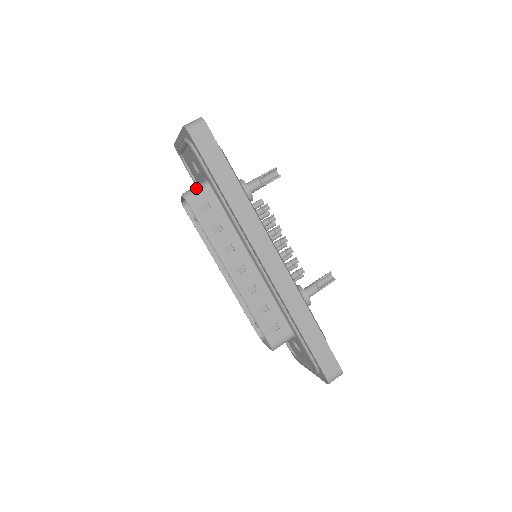
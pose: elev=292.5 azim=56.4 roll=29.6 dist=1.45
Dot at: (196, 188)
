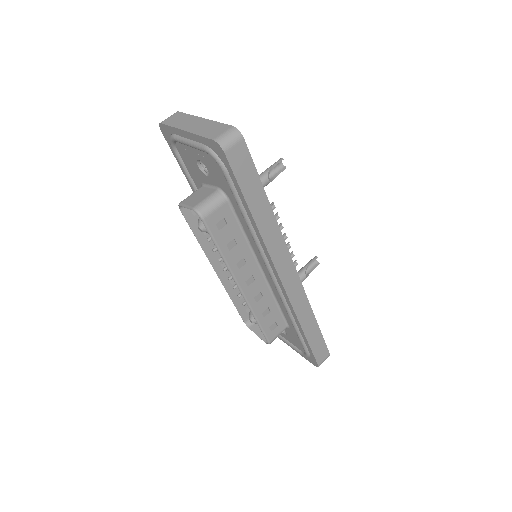
Dot at: (211, 202)
